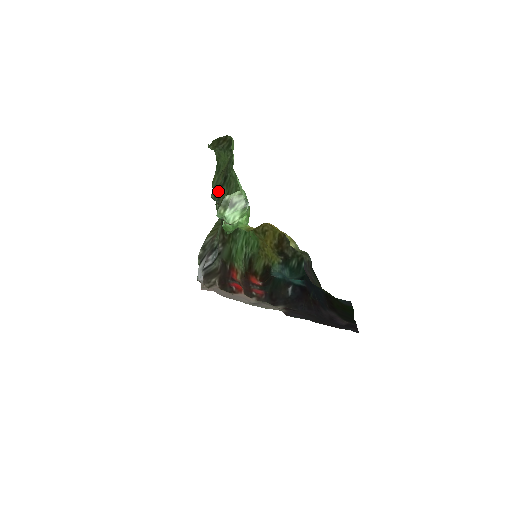
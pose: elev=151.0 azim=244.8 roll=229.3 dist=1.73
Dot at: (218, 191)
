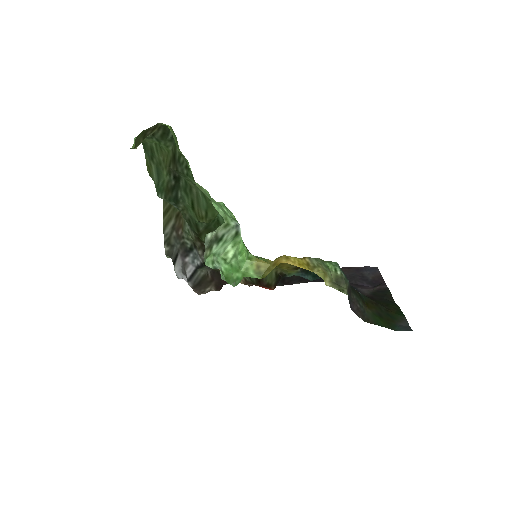
Dot at: (170, 194)
